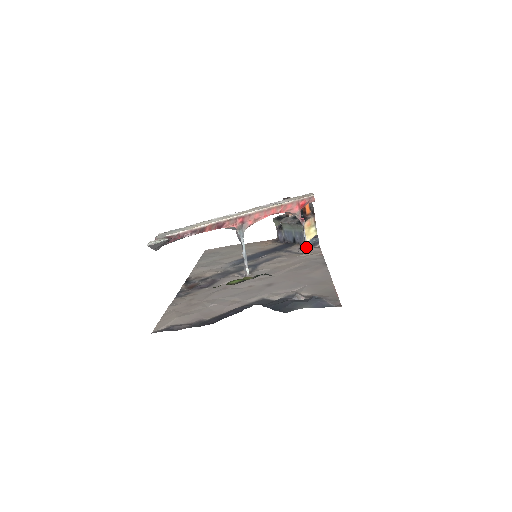
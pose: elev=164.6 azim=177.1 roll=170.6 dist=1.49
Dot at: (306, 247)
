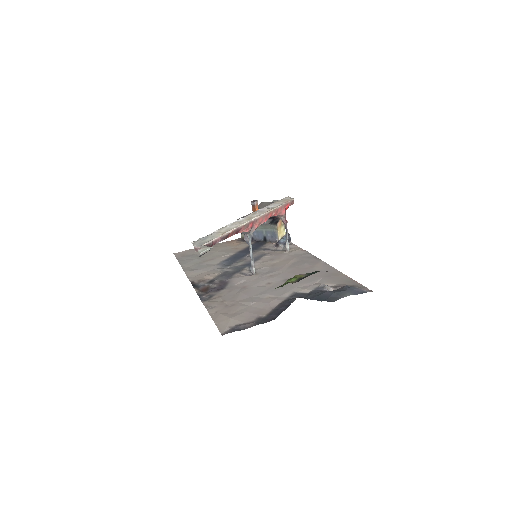
Dot at: (288, 245)
